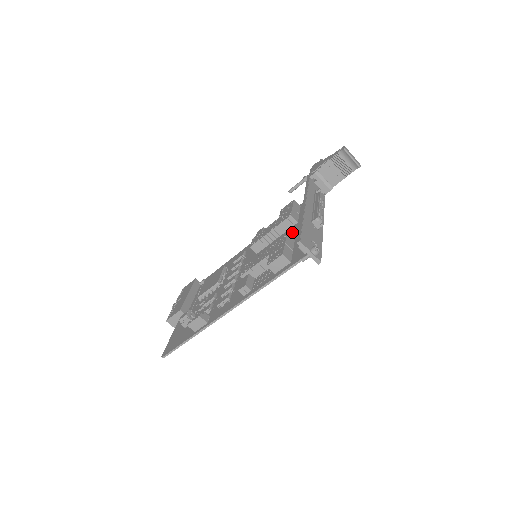
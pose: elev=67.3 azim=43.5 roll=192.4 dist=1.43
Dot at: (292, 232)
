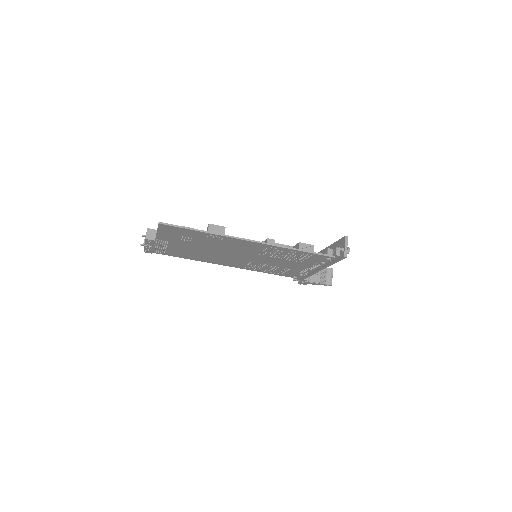
Dot at: occluded
